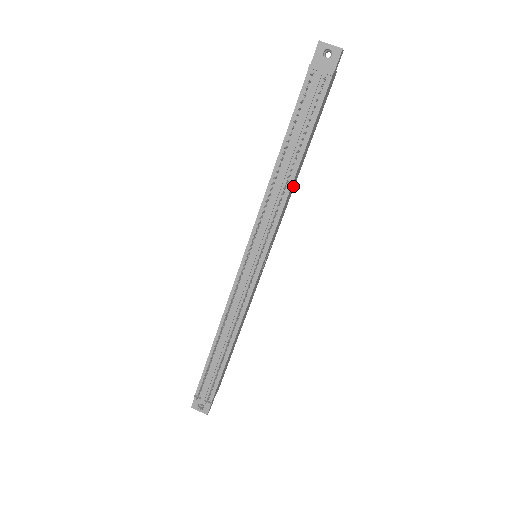
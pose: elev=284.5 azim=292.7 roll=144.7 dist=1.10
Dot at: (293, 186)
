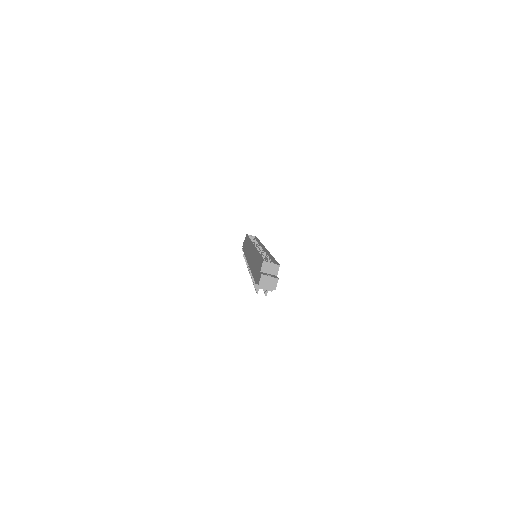
Dot at: occluded
